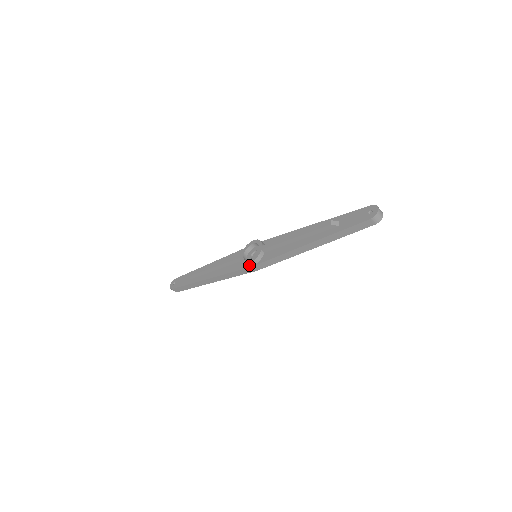
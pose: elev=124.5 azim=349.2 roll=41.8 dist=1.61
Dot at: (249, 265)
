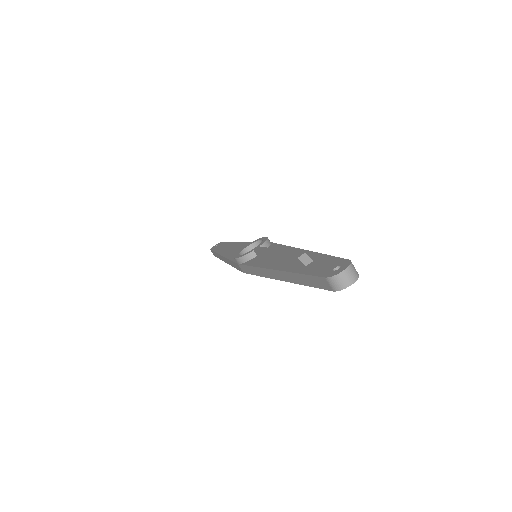
Dot at: (236, 260)
